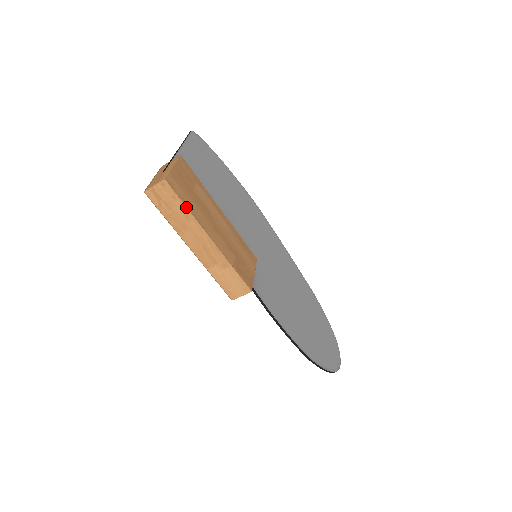
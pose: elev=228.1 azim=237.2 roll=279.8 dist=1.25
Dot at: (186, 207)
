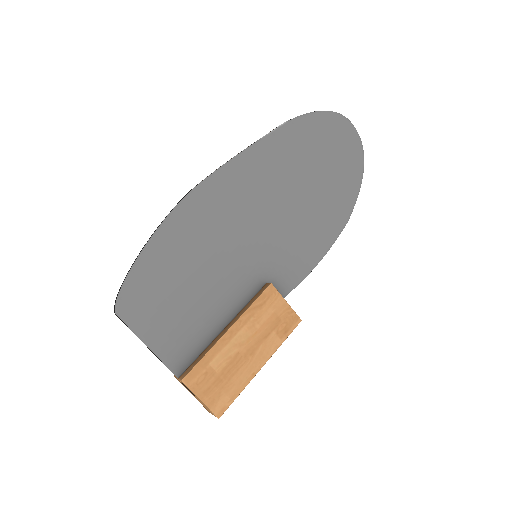
Dot at: occluded
